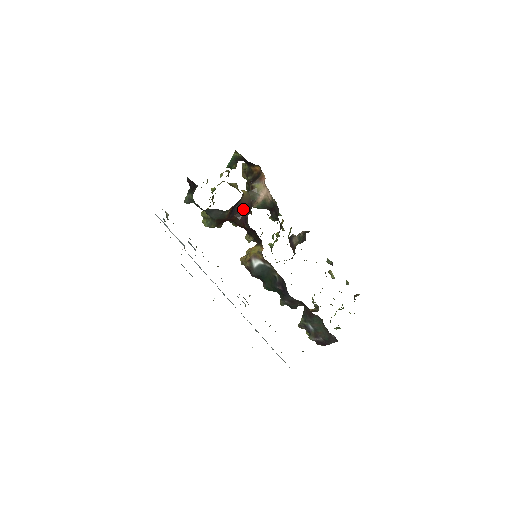
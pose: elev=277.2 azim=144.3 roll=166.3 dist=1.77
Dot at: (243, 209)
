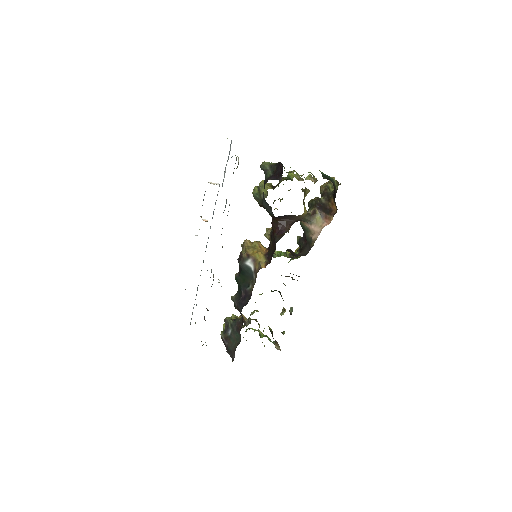
Dot at: (289, 221)
